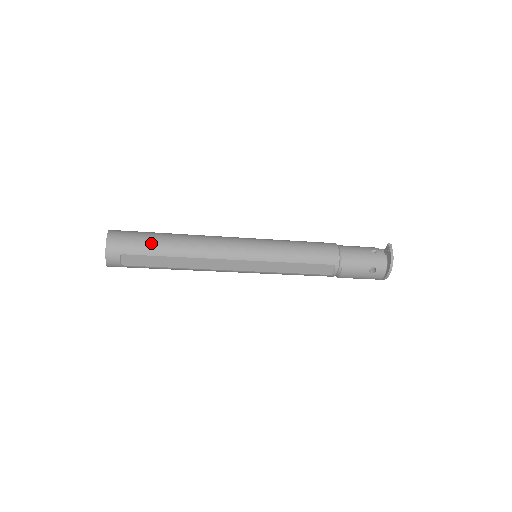
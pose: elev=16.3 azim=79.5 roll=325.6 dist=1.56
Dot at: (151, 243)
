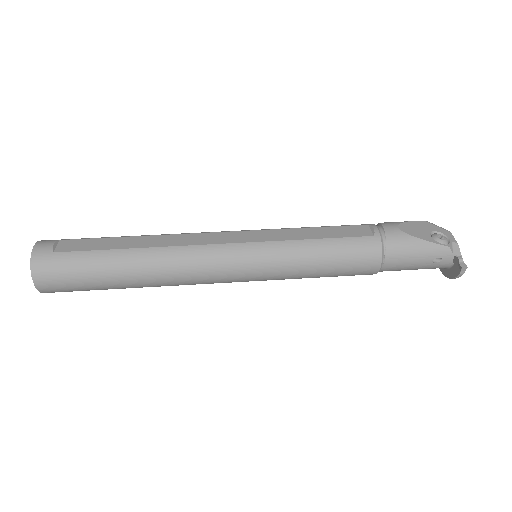
Dot at: (101, 288)
